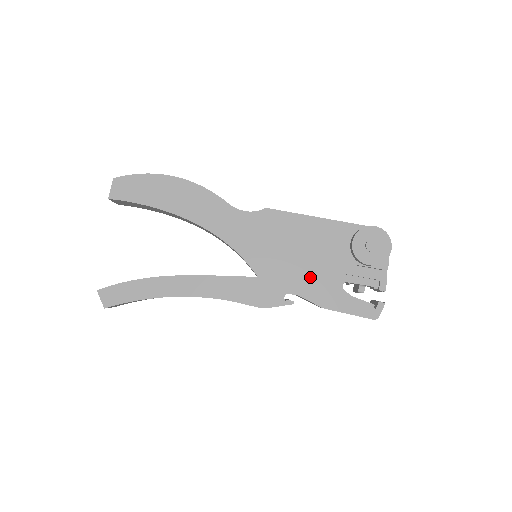
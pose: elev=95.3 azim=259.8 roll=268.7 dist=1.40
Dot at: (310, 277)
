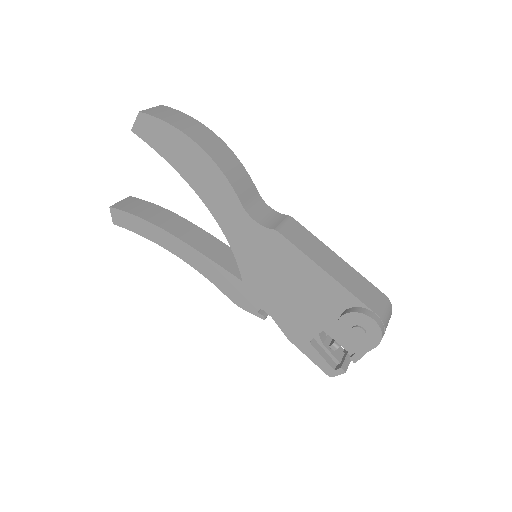
Dot at: (289, 311)
